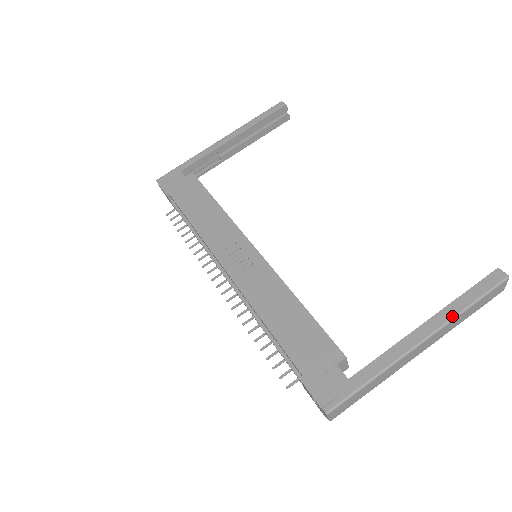
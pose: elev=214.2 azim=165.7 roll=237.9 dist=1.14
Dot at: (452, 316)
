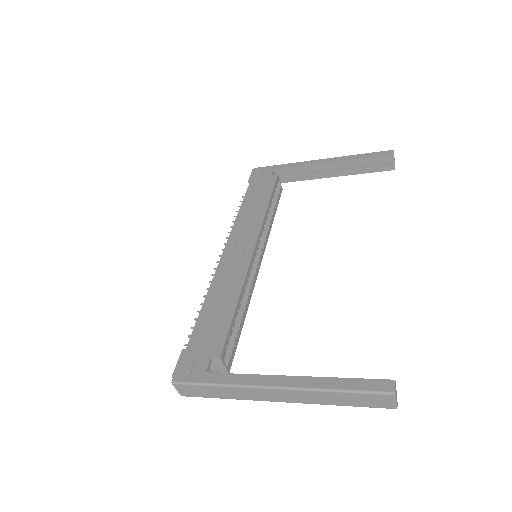
Dot at: (315, 387)
